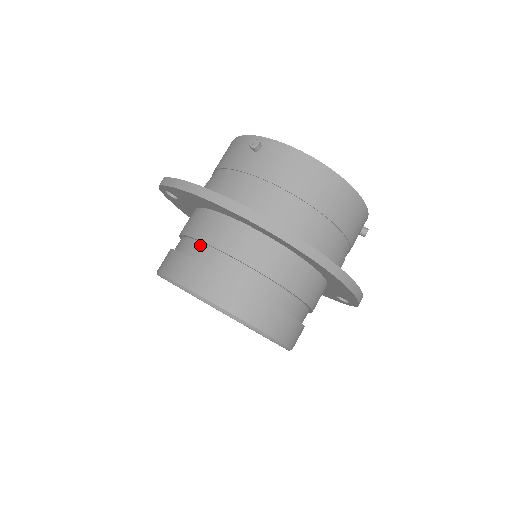
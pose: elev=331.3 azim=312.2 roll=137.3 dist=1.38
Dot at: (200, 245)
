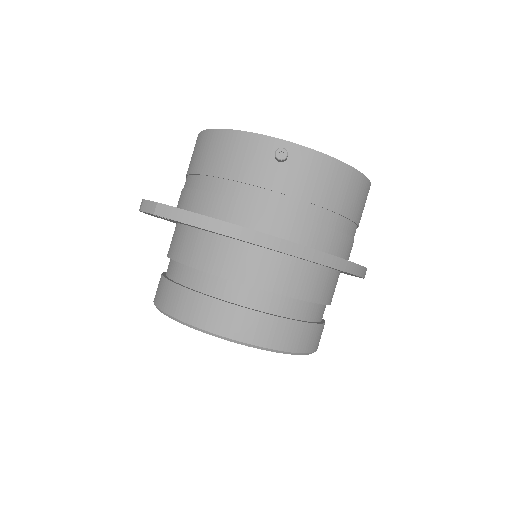
Dot at: (236, 286)
